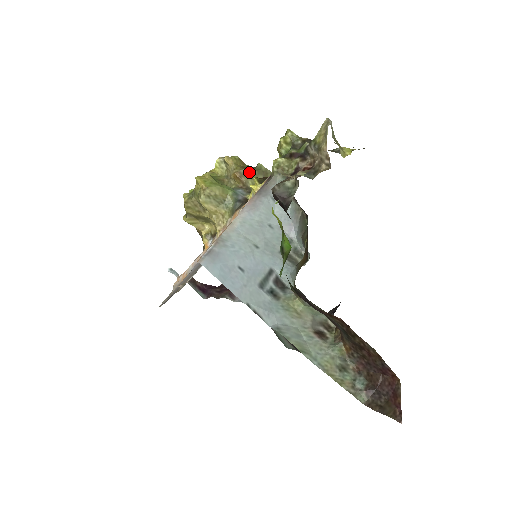
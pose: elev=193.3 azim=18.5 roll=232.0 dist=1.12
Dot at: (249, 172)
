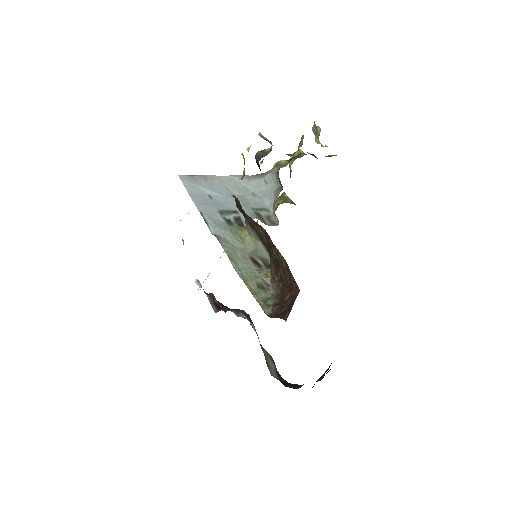
Dot at: occluded
